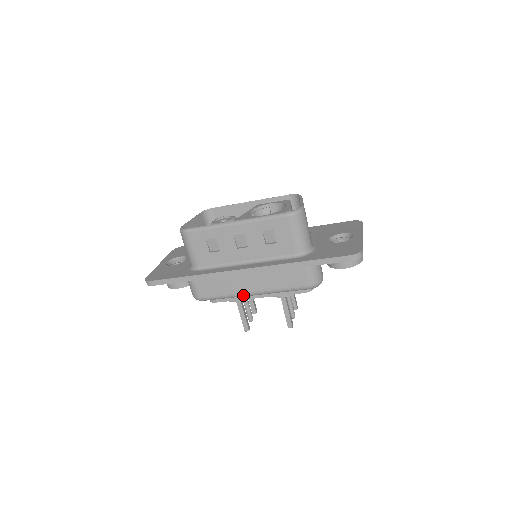
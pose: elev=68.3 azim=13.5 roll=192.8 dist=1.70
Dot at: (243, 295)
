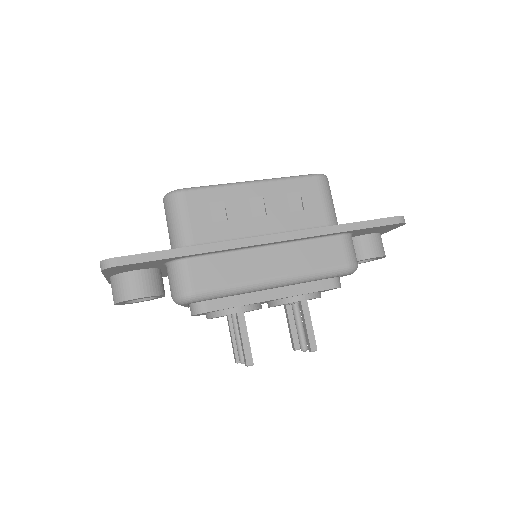
Dot at: (260, 284)
